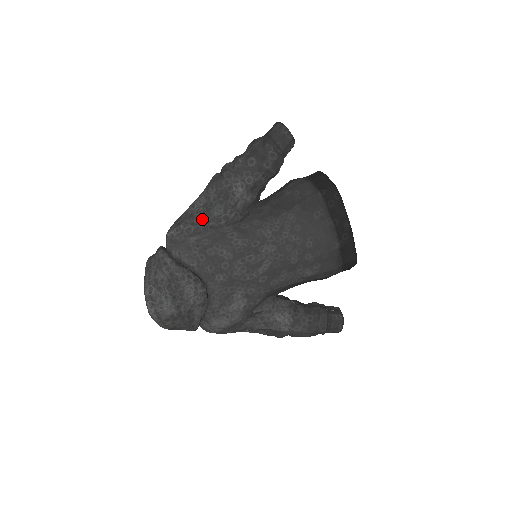
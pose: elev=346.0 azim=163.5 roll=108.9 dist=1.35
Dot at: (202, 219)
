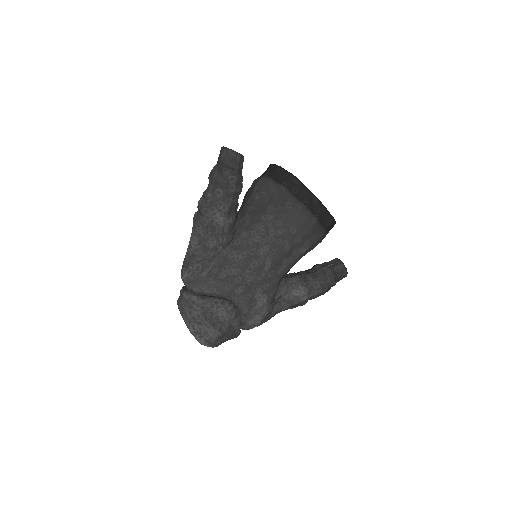
Dot at: (203, 255)
